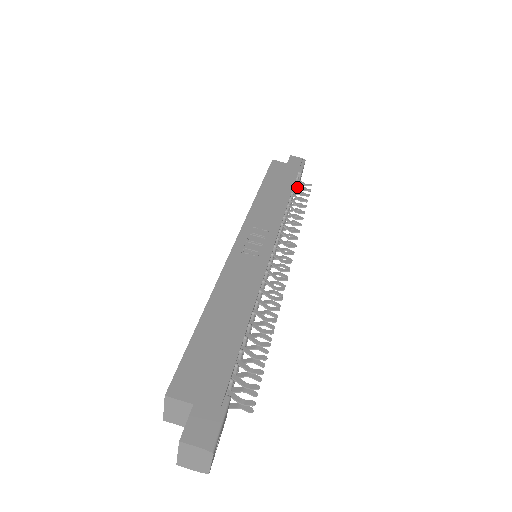
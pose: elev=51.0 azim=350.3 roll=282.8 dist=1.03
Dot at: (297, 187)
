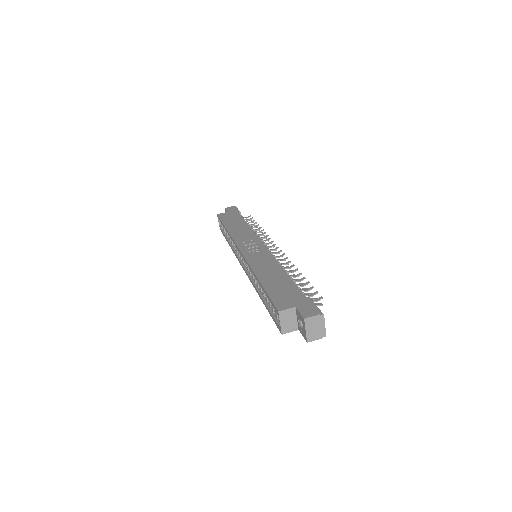
Dot at: occluded
